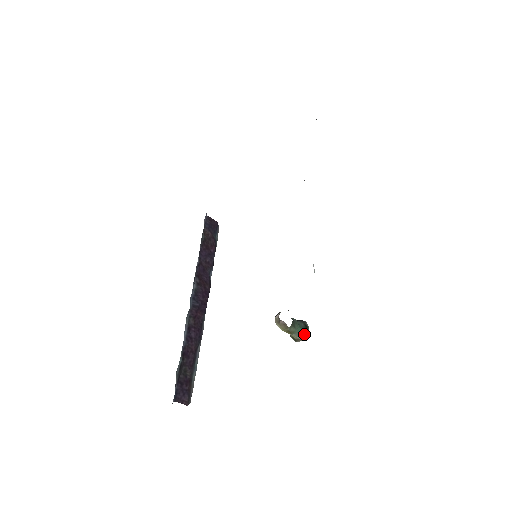
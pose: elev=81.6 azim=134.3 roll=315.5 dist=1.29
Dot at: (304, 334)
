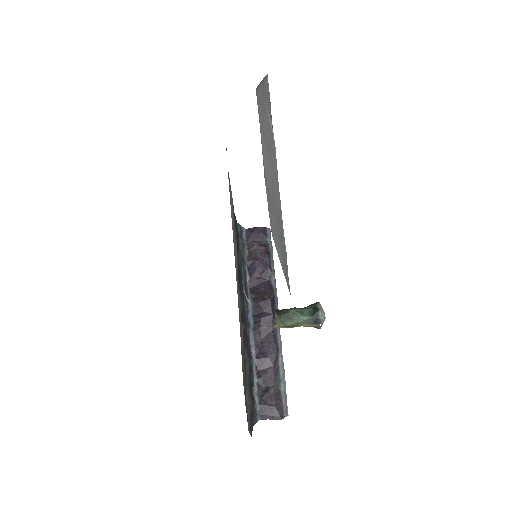
Dot at: (315, 320)
